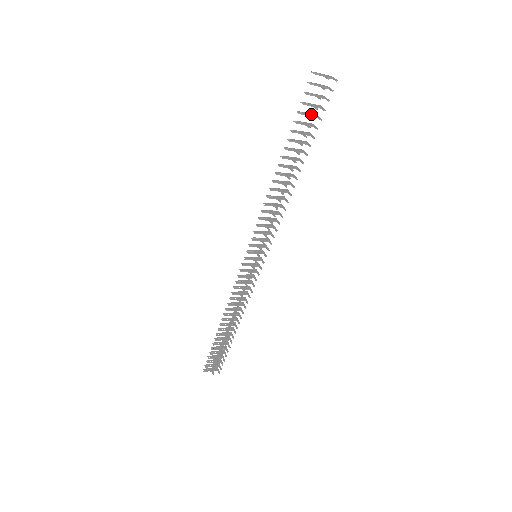
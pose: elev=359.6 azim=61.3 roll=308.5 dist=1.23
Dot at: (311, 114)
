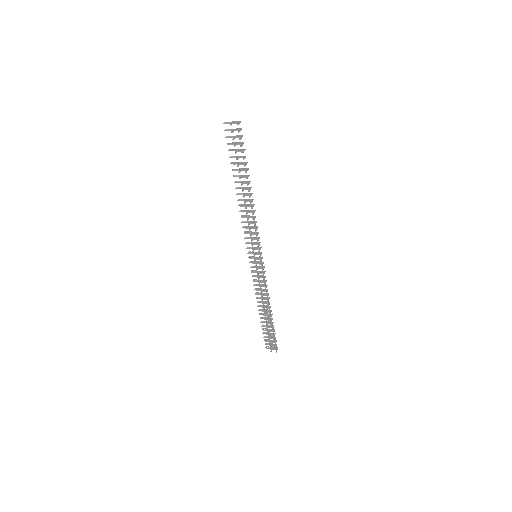
Dot at: (239, 150)
